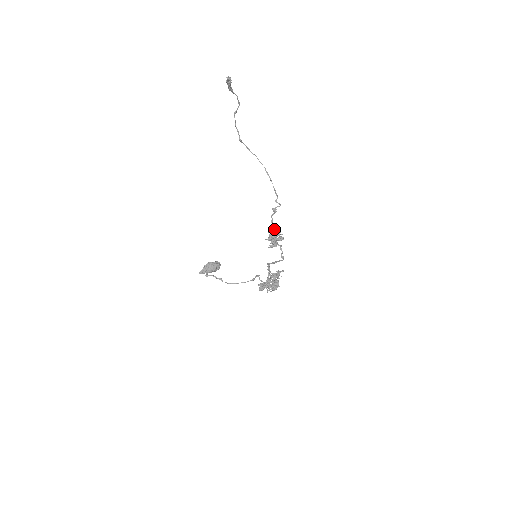
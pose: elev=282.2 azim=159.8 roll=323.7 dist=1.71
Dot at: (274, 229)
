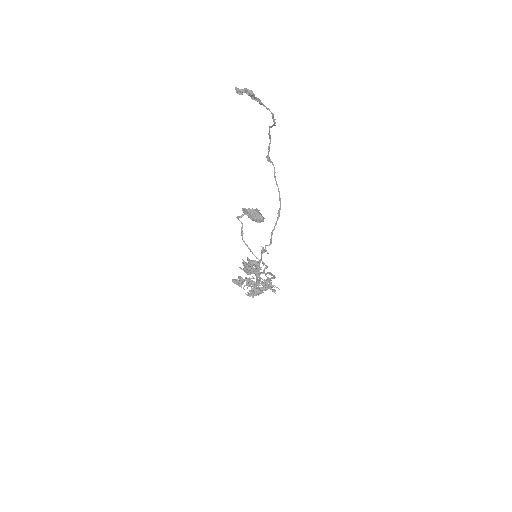
Dot at: (254, 262)
